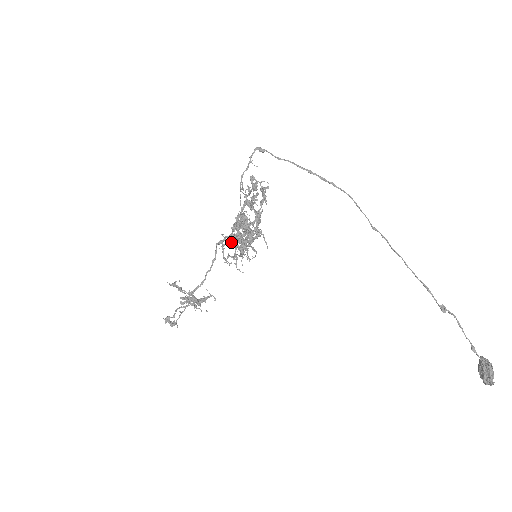
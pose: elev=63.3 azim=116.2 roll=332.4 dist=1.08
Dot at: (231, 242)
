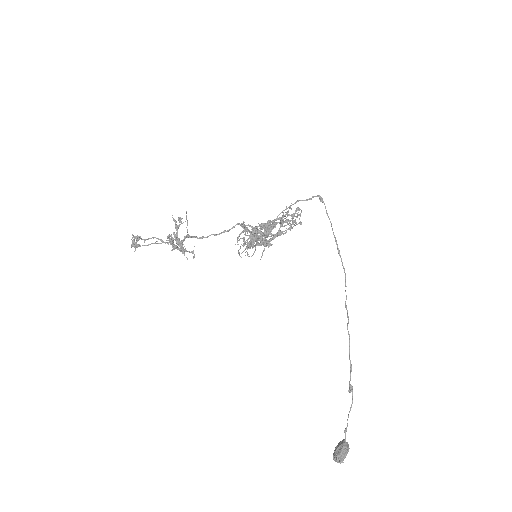
Dot at: (252, 231)
